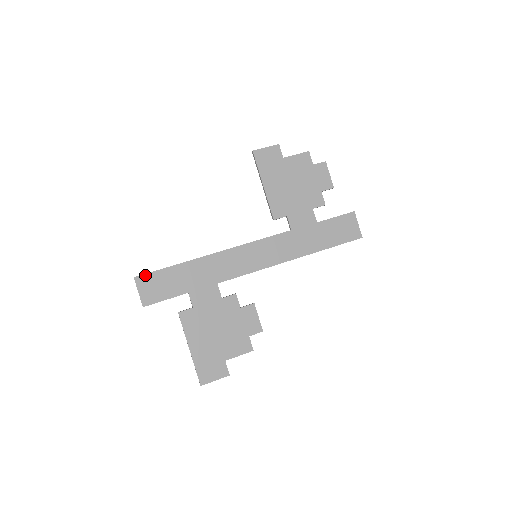
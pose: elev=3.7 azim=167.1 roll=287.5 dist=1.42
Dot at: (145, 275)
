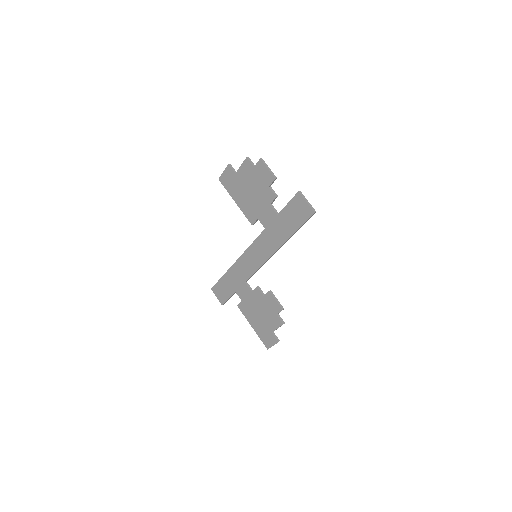
Dot at: (214, 286)
